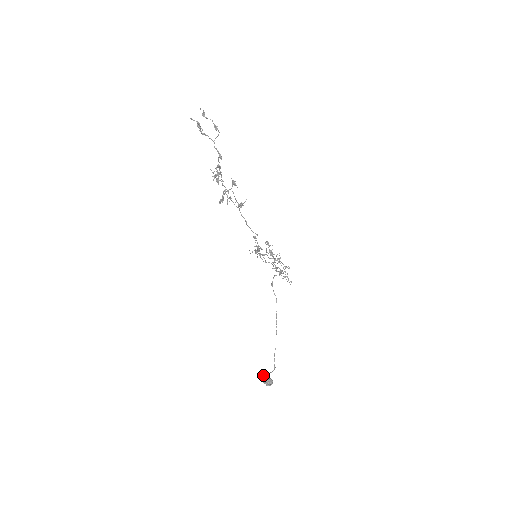
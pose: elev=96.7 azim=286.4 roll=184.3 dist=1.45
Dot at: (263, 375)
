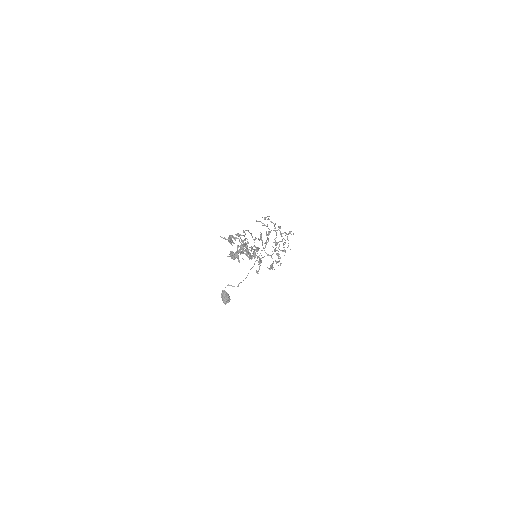
Dot at: (224, 296)
